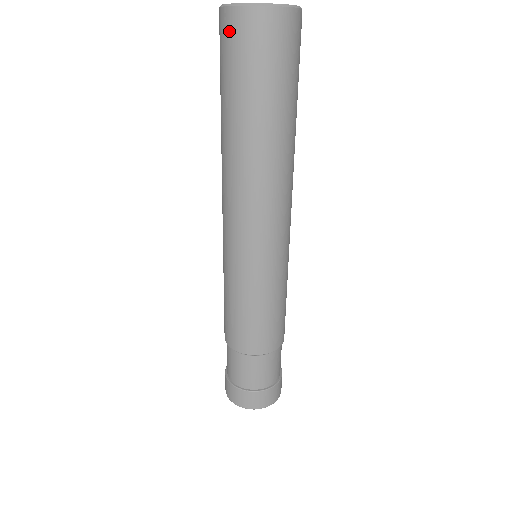
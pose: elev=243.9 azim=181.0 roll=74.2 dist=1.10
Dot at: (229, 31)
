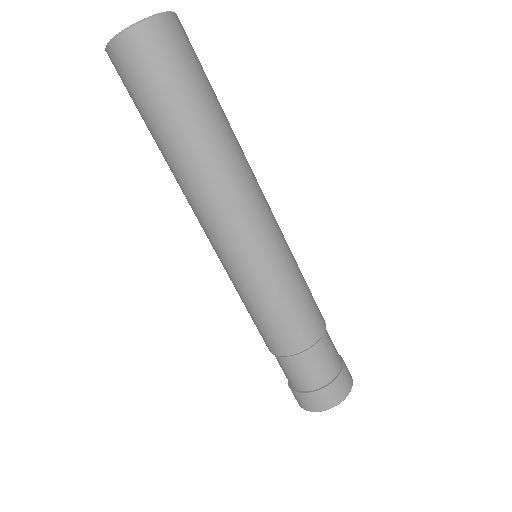
Dot at: (121, 63)
